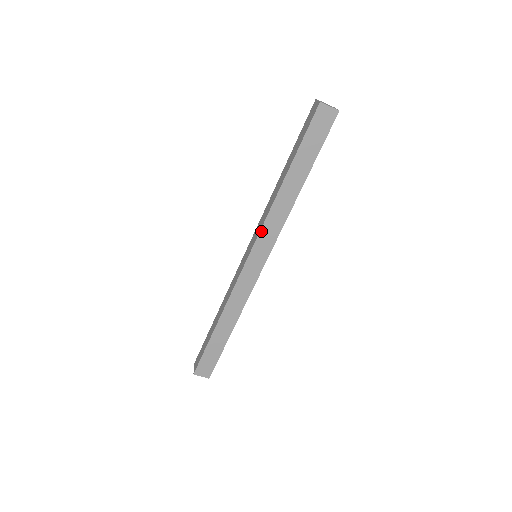
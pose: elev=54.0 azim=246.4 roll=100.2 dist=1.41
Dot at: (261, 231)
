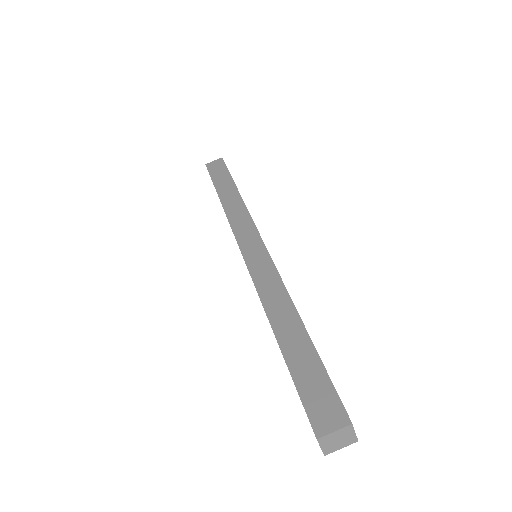
Dot at: (233, 230)
